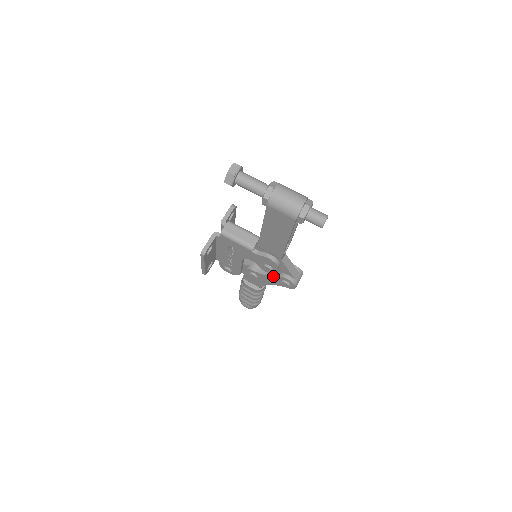
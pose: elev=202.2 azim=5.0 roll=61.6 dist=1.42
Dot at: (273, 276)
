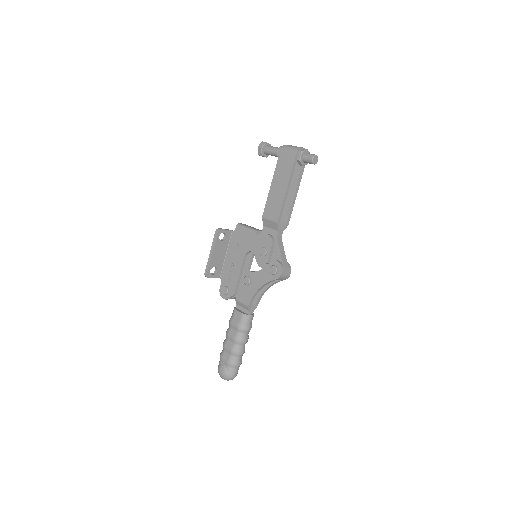
Dot at: (265, 267)
